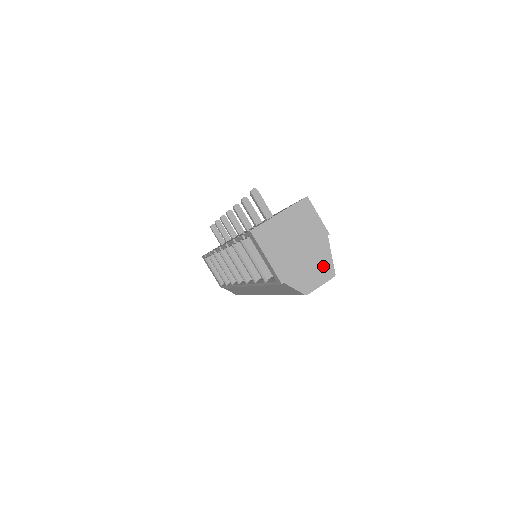
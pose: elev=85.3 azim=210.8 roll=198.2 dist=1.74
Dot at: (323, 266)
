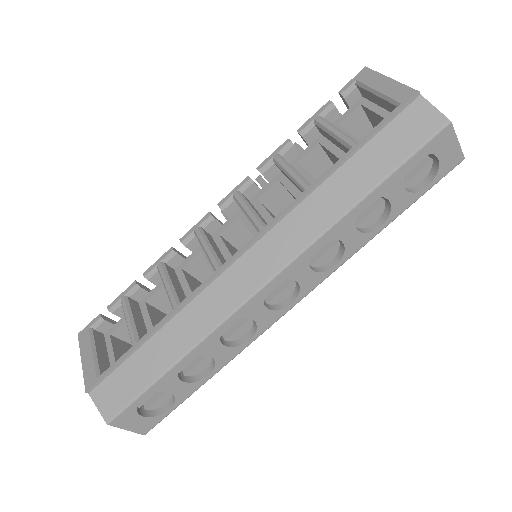
Dot at: occluded
